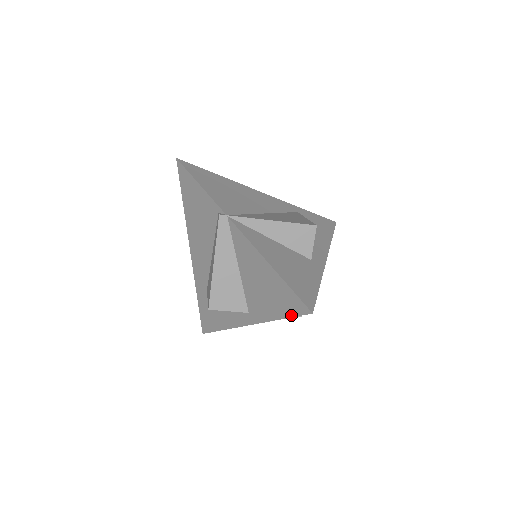
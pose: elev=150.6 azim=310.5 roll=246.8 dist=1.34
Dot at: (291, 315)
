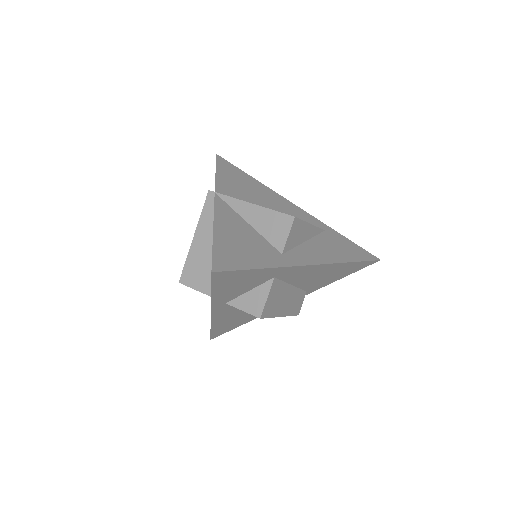
Dot at: (211, 283)
